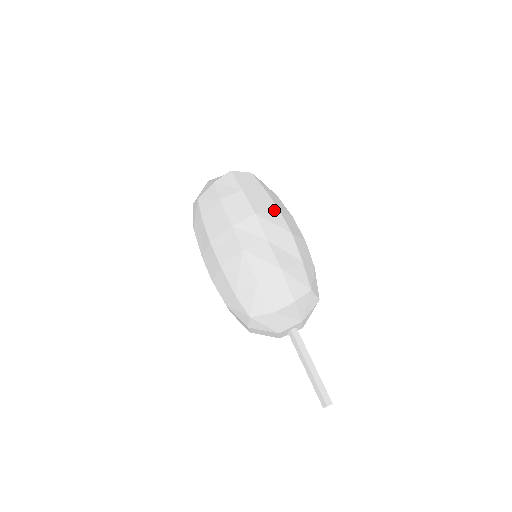
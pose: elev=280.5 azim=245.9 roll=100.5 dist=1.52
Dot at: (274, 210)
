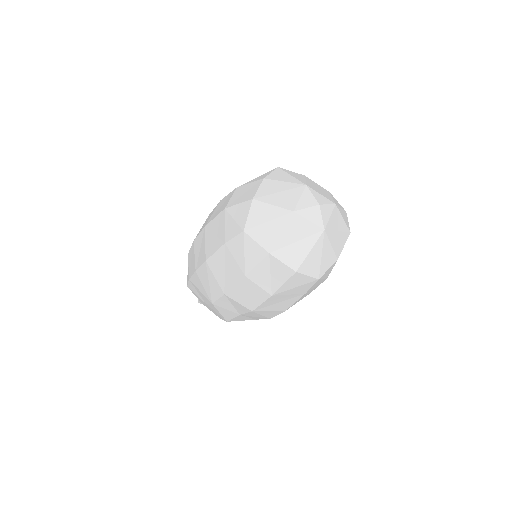
Dot at: (280, 310)
